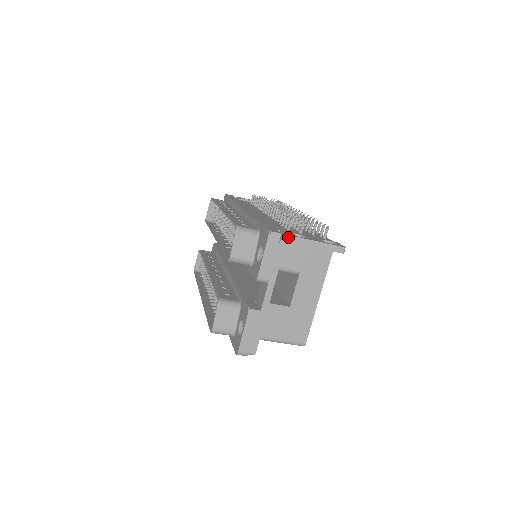
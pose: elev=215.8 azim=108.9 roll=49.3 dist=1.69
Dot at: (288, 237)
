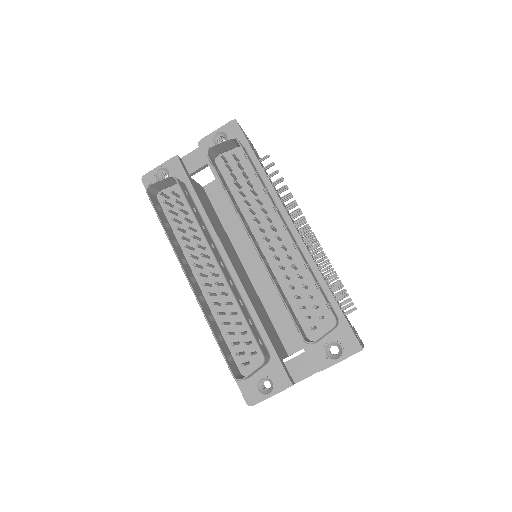
Dot at: occluded
